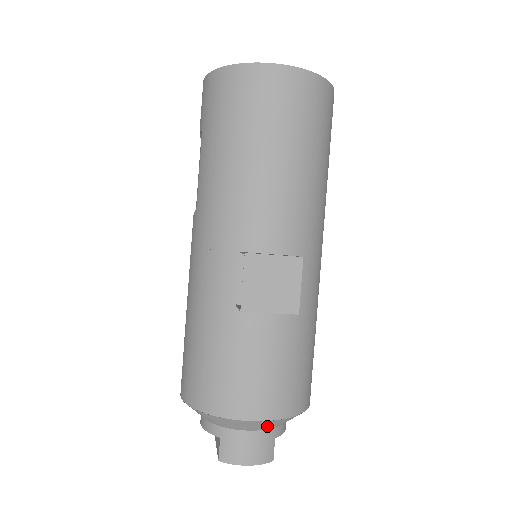
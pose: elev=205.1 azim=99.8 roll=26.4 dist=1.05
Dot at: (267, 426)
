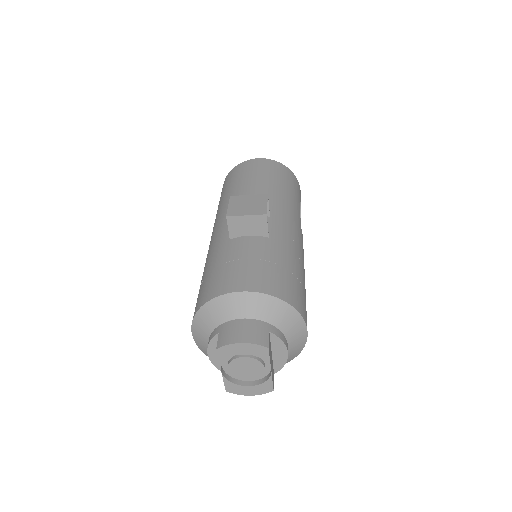
Dot at: (257, 309)
